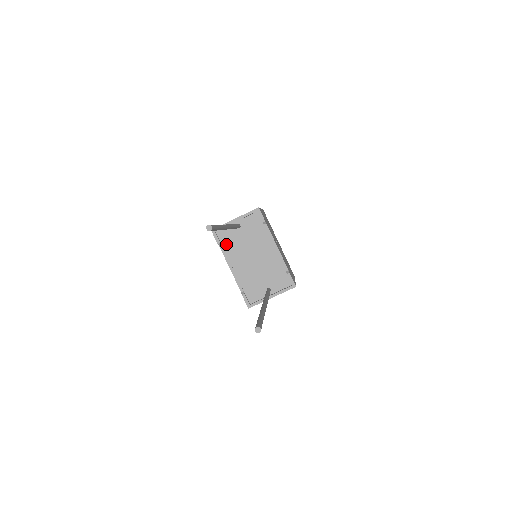
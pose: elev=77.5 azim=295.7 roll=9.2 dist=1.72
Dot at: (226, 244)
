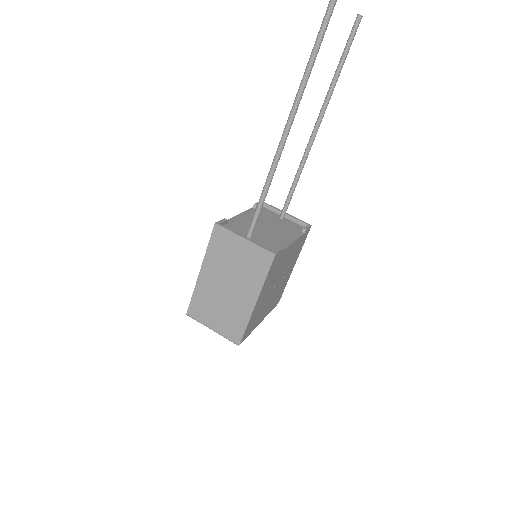
Dot at: occluded
